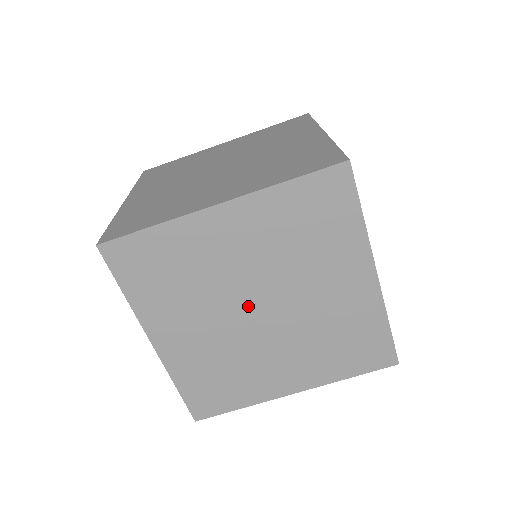
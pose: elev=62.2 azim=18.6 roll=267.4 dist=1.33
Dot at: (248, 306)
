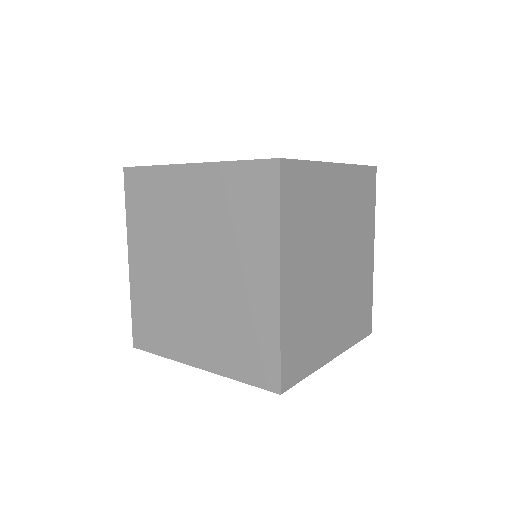
Dot at: (187, 261)
